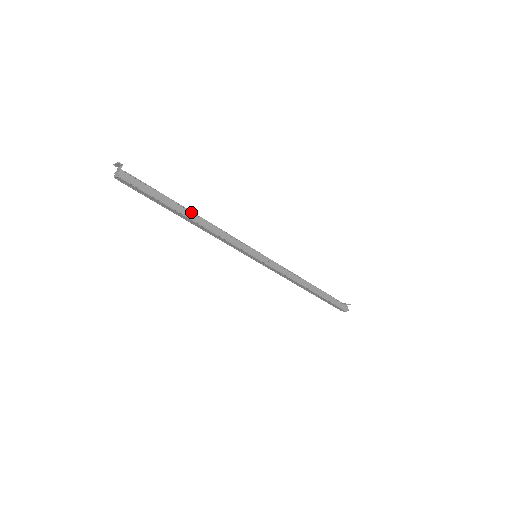
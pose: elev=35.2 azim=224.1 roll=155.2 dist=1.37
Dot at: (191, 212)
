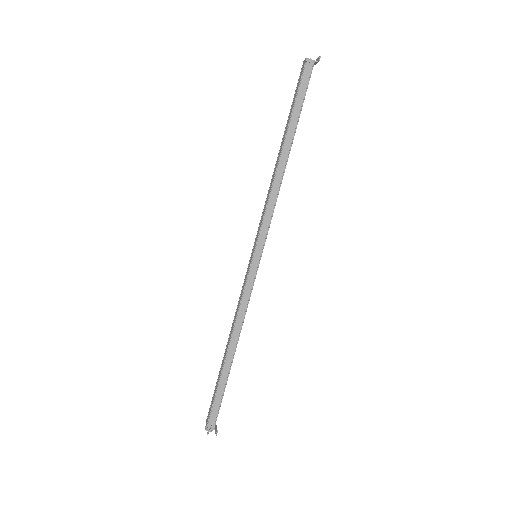
Dot at: (289, 152)
